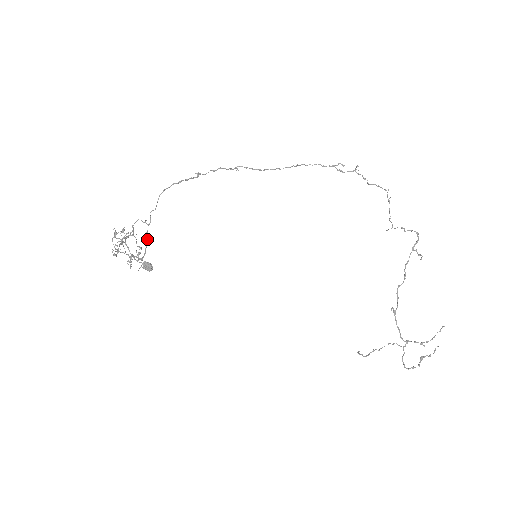
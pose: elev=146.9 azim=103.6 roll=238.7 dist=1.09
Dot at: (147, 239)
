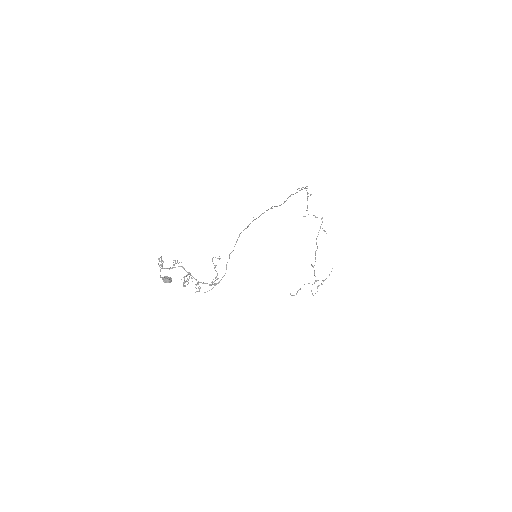
Dot at: occluded
